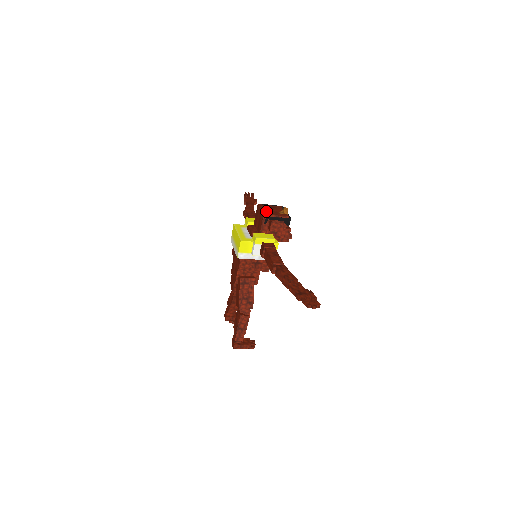
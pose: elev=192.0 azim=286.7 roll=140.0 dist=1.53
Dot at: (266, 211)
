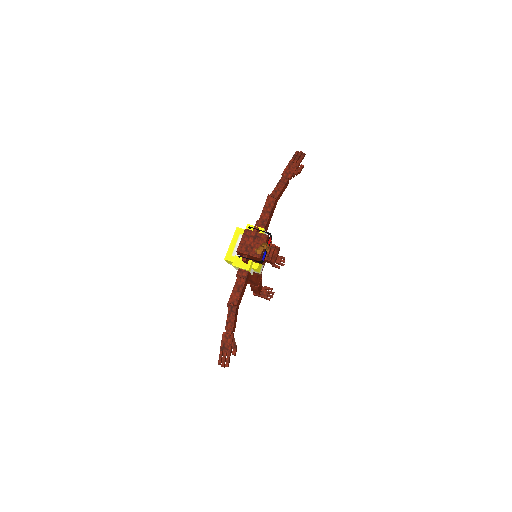
Dot at: (243, 245)
